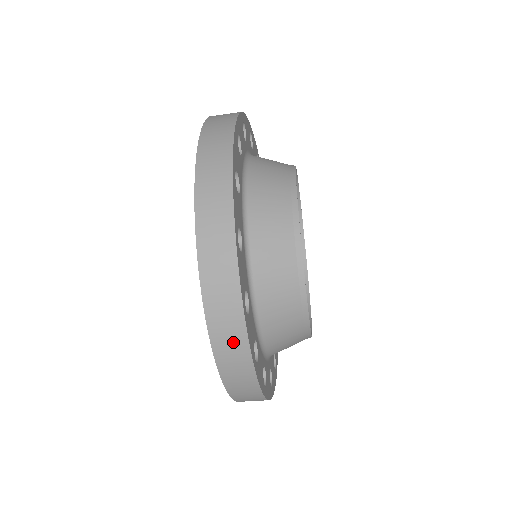
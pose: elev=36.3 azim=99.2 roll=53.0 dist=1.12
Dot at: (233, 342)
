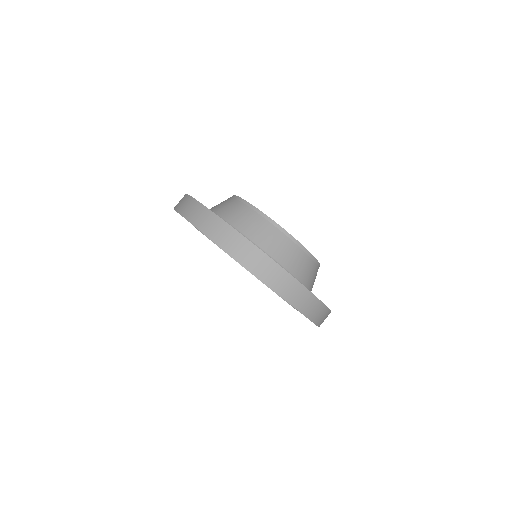
Dot at: (181, 200)
